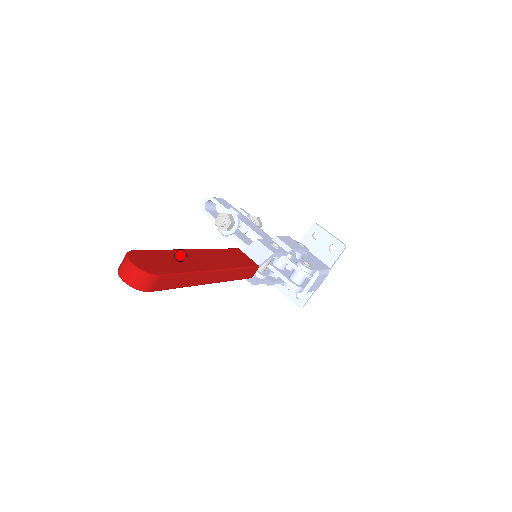
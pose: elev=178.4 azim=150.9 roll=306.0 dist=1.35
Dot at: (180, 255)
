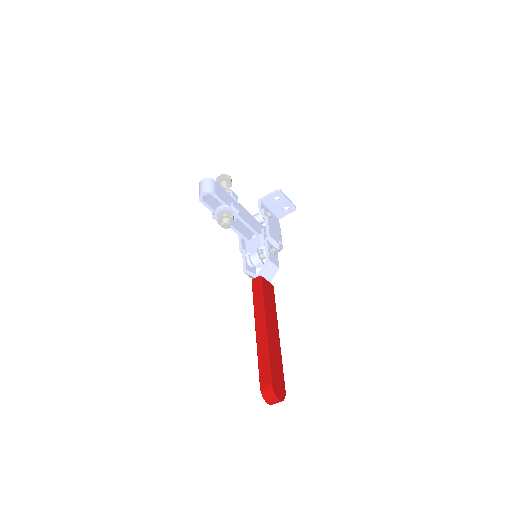
Dot at: (272, 349)
